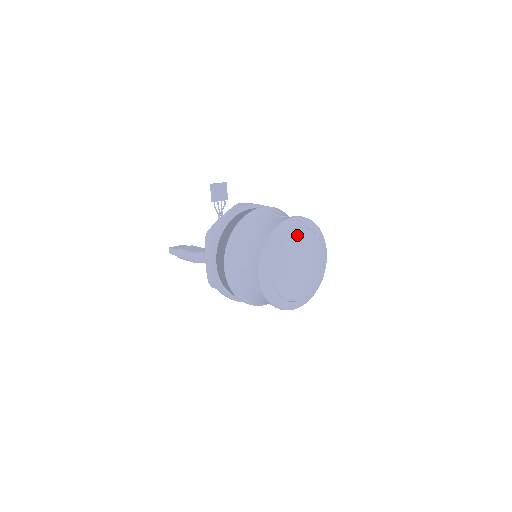
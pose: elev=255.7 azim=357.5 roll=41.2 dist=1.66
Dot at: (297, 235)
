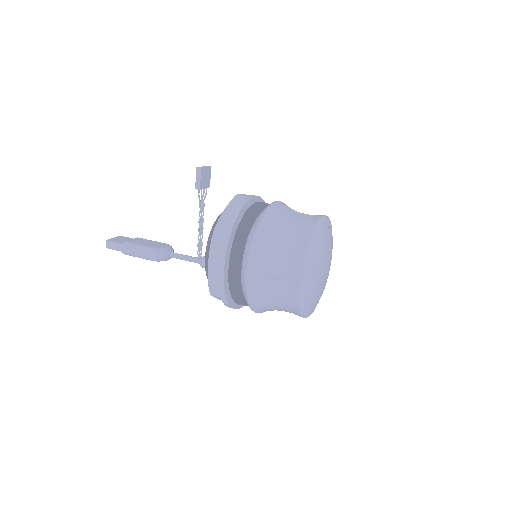
Dot at: (327, 237)
